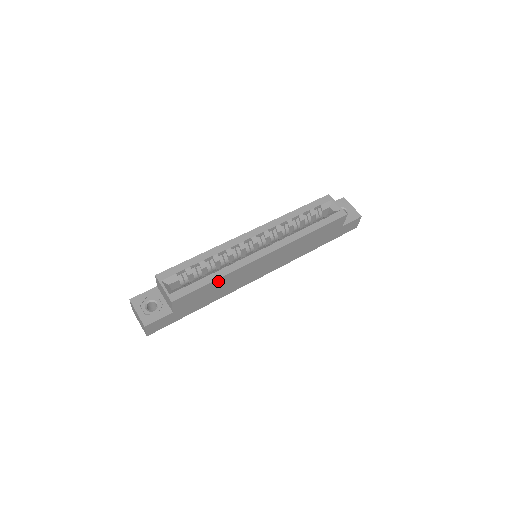
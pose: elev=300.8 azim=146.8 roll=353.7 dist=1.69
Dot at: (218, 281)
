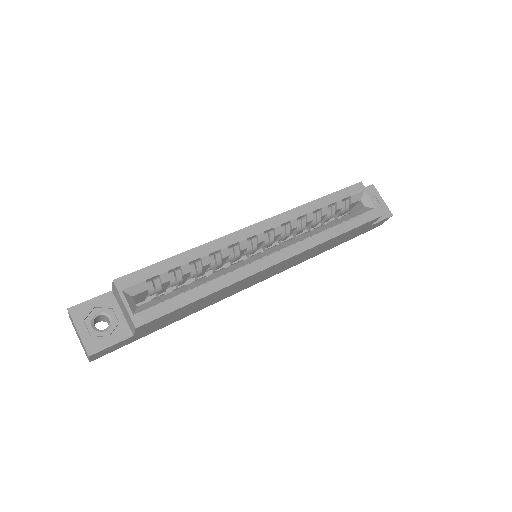
Dot at: (206, 297)
